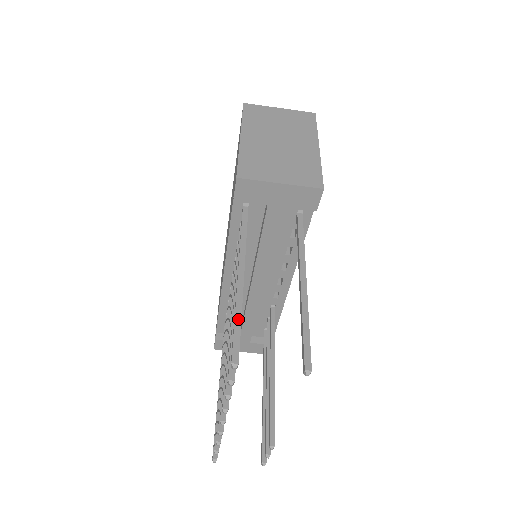
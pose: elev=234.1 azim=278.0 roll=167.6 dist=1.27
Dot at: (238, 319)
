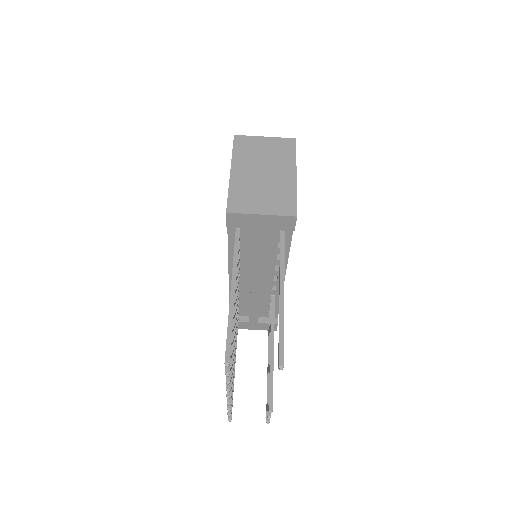
Dot at: (230, 328)
